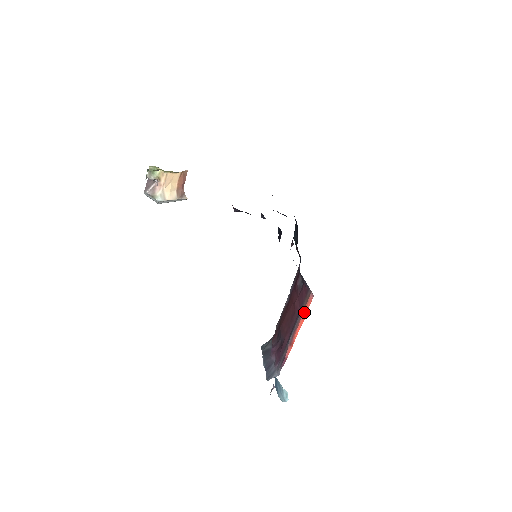
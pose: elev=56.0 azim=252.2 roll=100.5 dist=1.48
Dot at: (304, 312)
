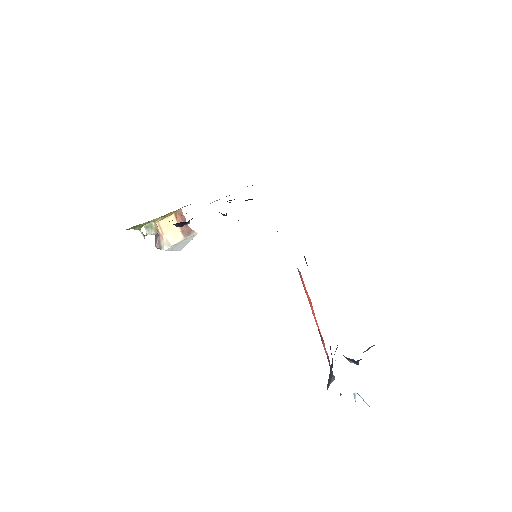
Dot at: occluded
